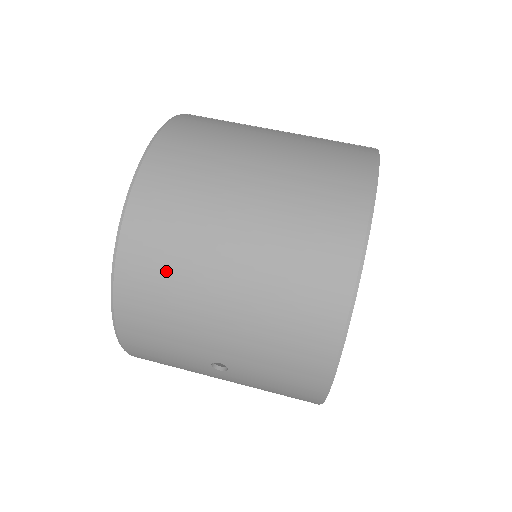
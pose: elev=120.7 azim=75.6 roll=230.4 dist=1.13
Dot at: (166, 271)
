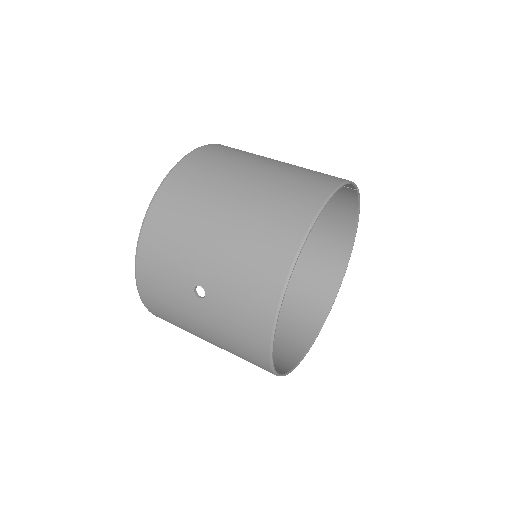
Dot at: (186, 204)
